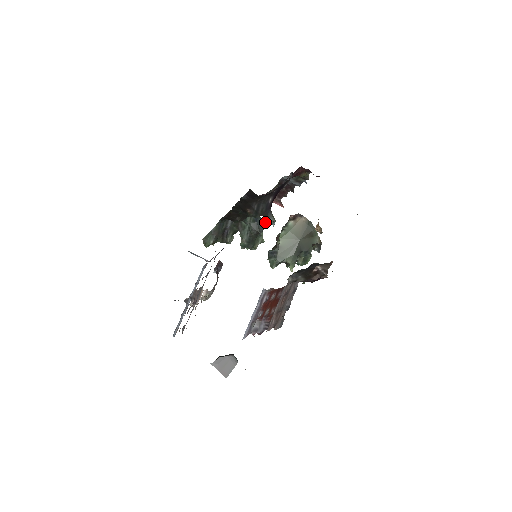
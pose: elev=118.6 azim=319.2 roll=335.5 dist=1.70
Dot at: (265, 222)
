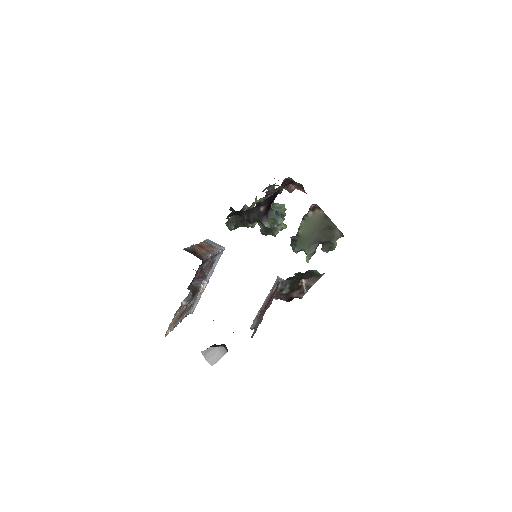
Dot at: (280, 213)
